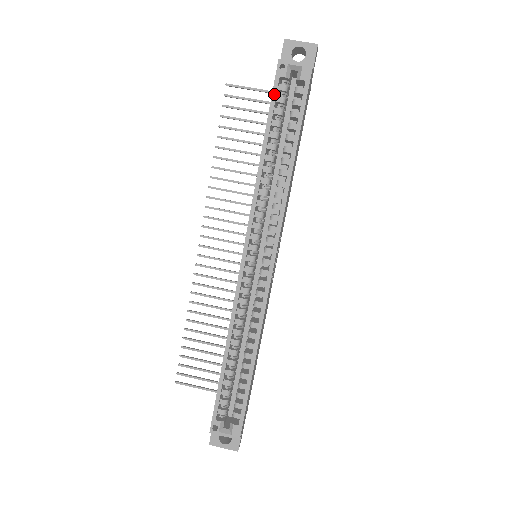
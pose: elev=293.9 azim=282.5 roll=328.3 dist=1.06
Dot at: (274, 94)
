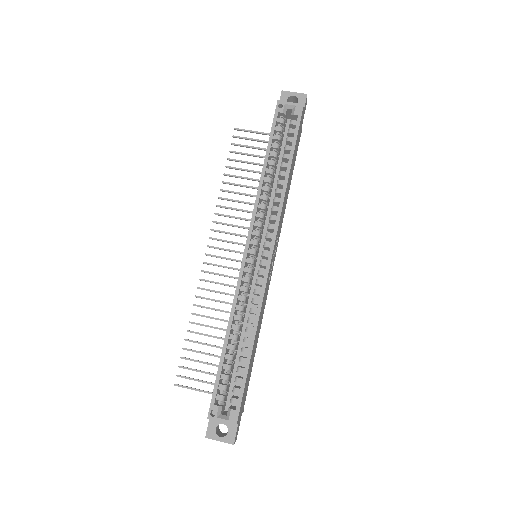
Dot at: (274, 124)
